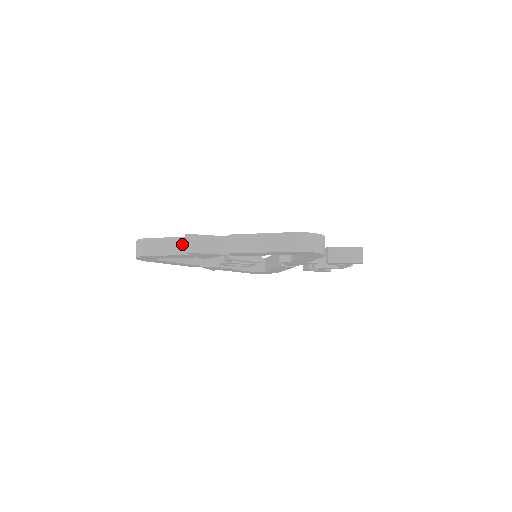
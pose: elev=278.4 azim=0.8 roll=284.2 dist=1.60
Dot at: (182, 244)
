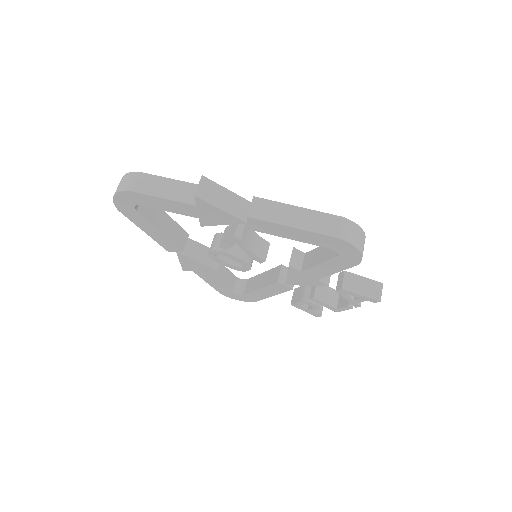
Dot at: (189, 191)
